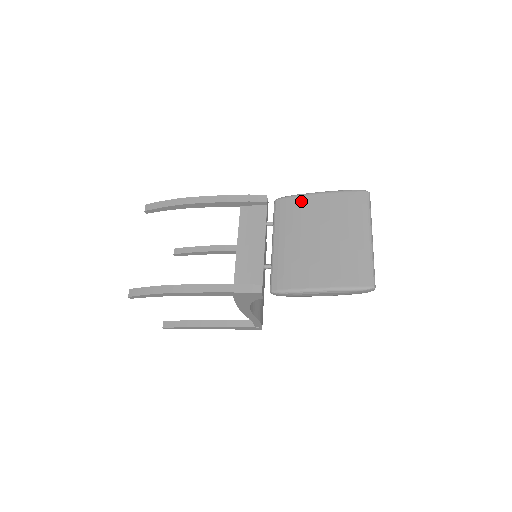
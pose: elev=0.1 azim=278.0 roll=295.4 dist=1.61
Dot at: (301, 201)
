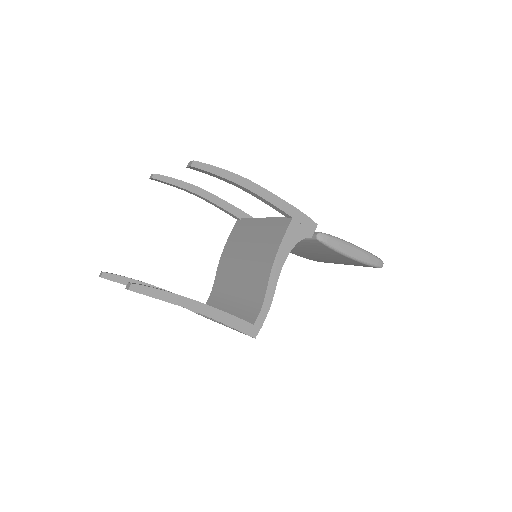
Dot at: occluded
